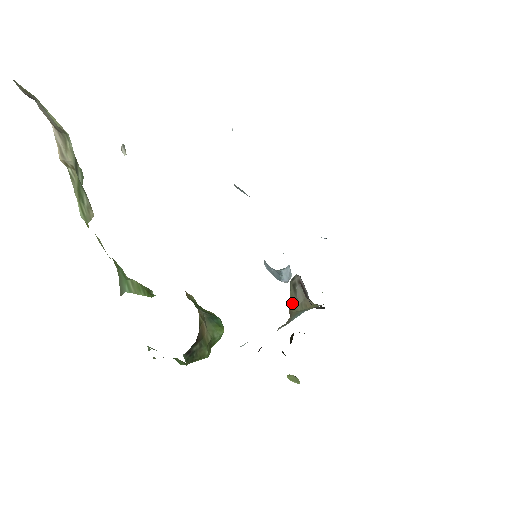
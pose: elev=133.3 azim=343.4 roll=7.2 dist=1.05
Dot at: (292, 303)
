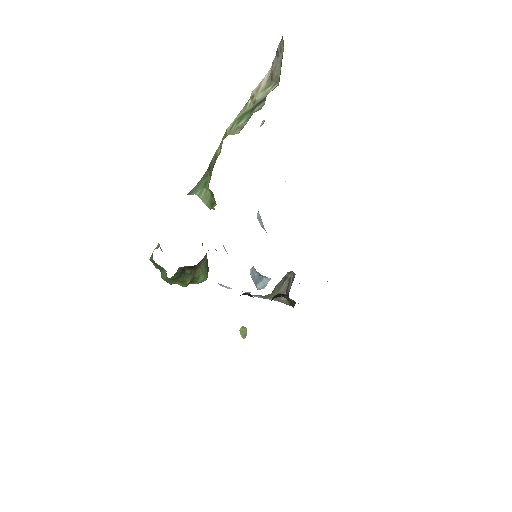
Dot at: (278, 286)
